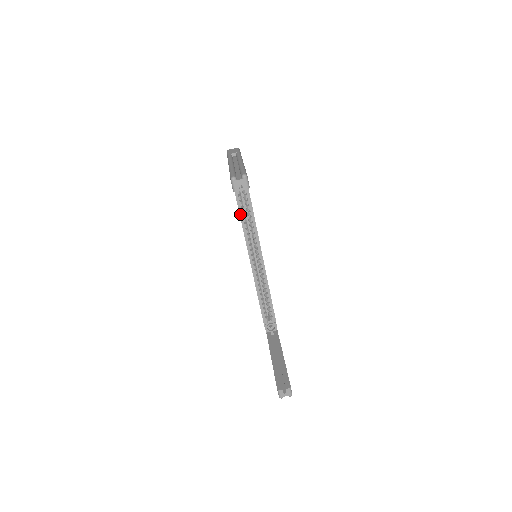
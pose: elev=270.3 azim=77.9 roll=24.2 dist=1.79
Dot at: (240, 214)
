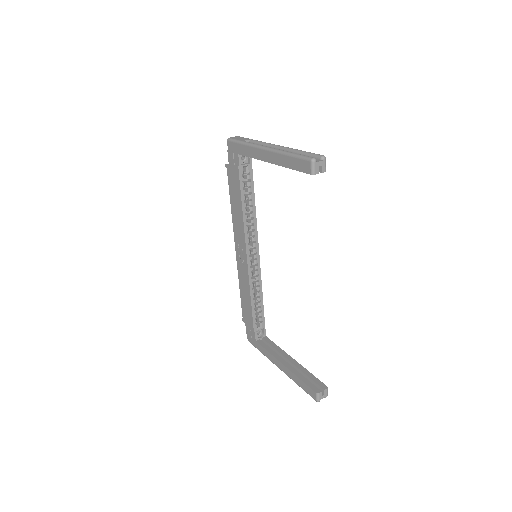
Dot at: (243, 210)
